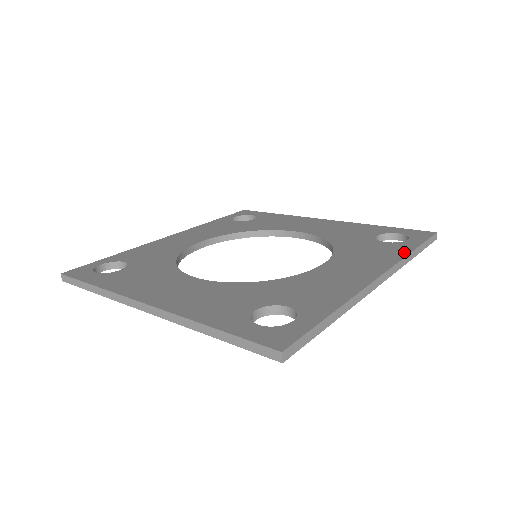
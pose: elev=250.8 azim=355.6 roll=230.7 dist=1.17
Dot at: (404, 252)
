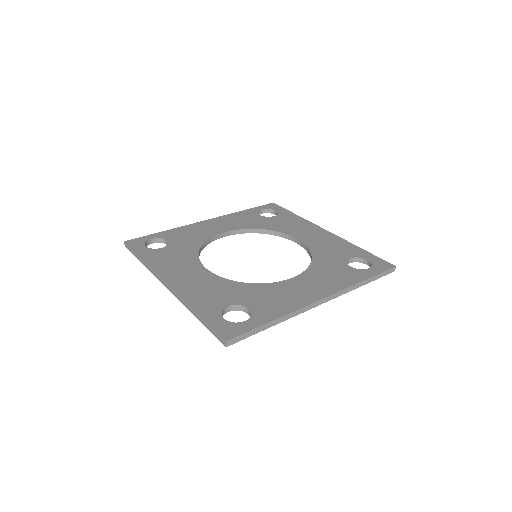
Dot at: (356, 280)
